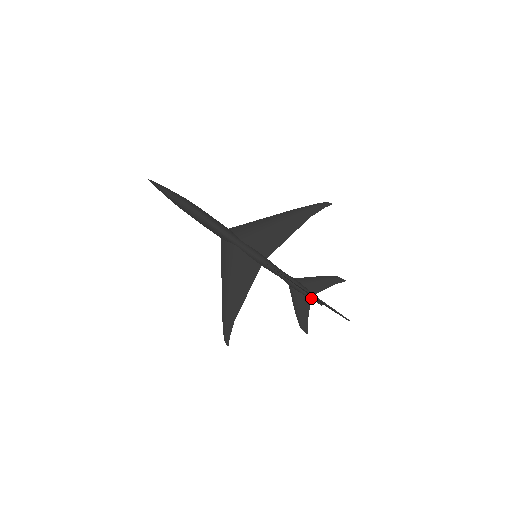
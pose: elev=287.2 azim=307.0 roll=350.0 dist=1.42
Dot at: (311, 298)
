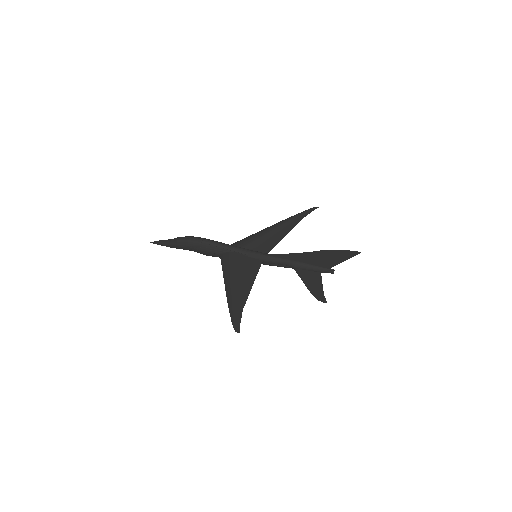
Dot at: (320, 269)
